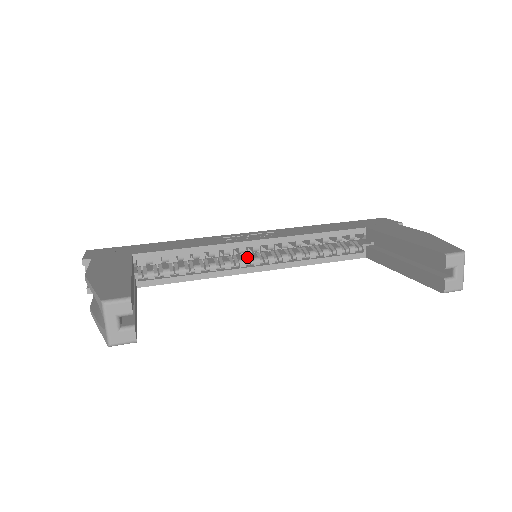
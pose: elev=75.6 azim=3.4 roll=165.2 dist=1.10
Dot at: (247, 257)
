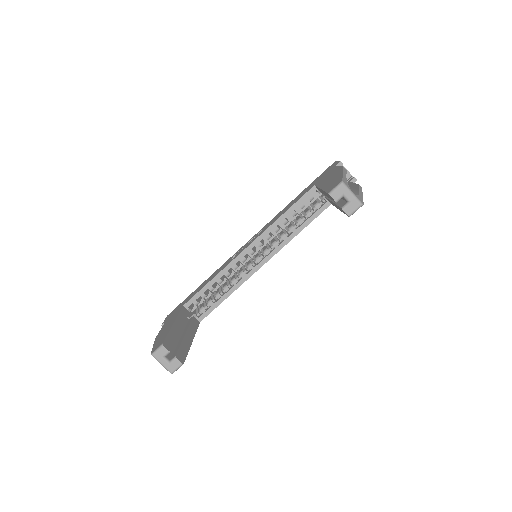
Dot at: occluded
